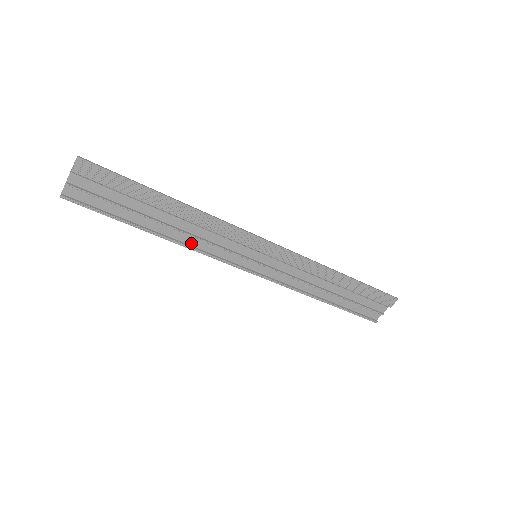
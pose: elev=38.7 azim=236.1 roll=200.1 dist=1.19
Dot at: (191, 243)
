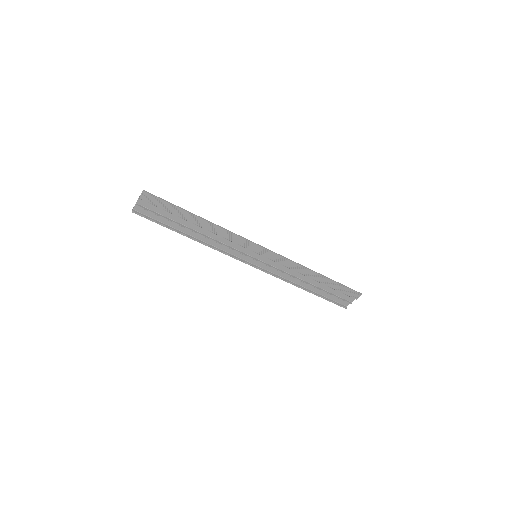
Dot at: (212, 244)
